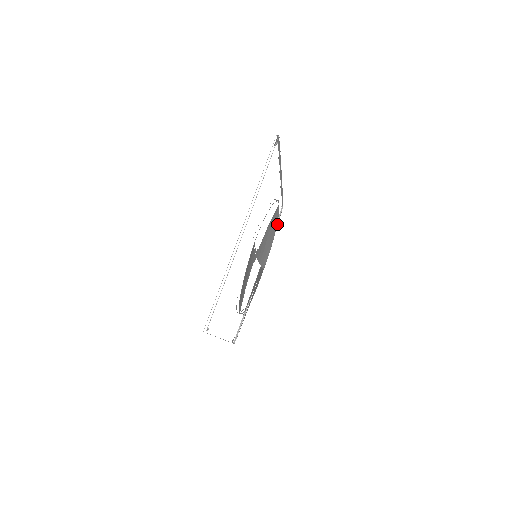
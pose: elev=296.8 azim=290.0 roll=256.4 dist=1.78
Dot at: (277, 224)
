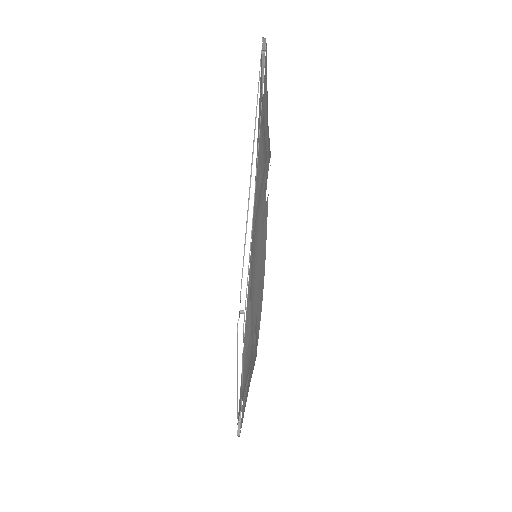
Dot at: (264, 81)
